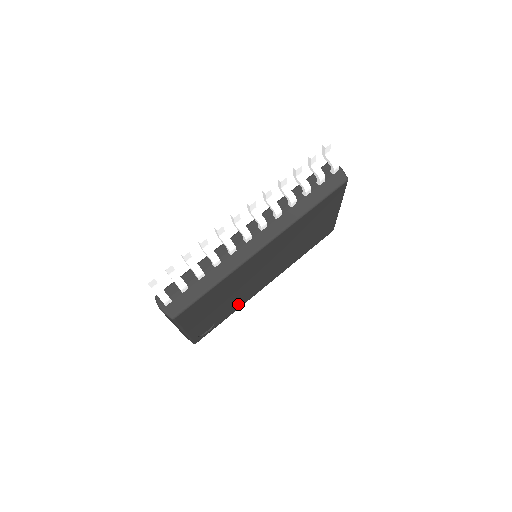
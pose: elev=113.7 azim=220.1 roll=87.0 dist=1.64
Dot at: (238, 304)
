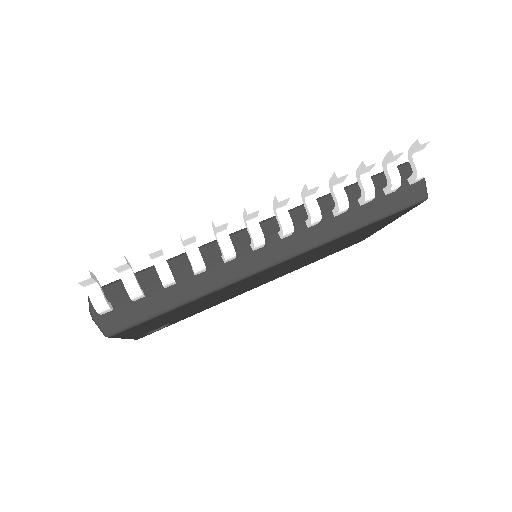
Dot at: (210, 306)
